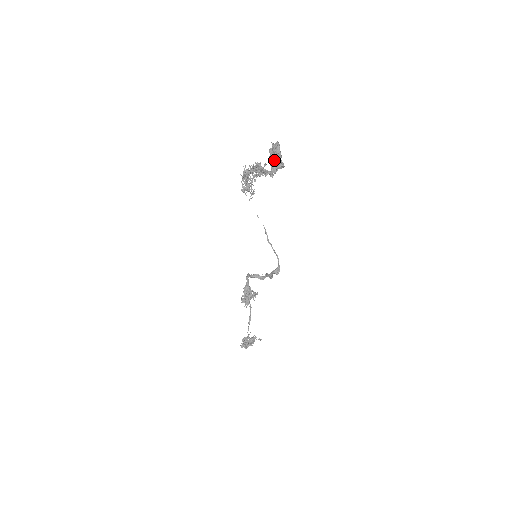
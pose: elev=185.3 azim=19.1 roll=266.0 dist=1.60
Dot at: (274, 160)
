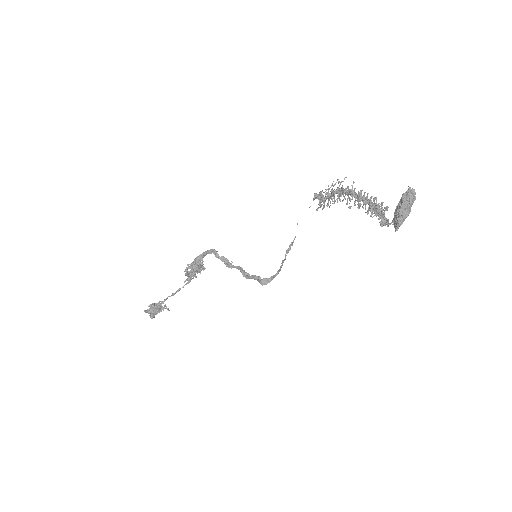
Dot at: (405, 217)
